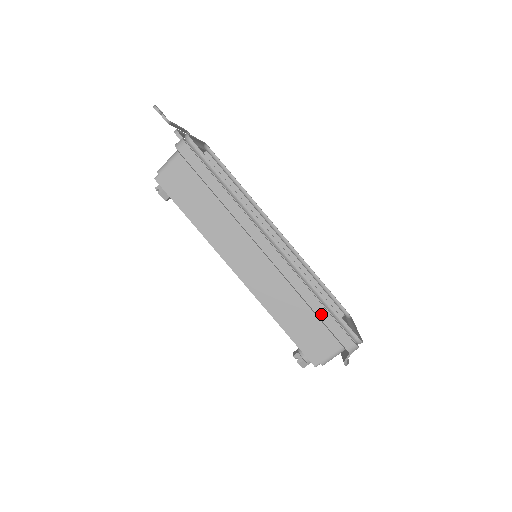
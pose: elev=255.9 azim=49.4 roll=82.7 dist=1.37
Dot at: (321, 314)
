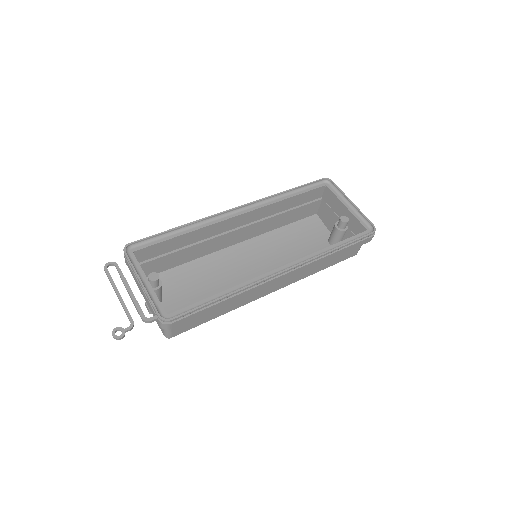
Dot at: (342, 252)
